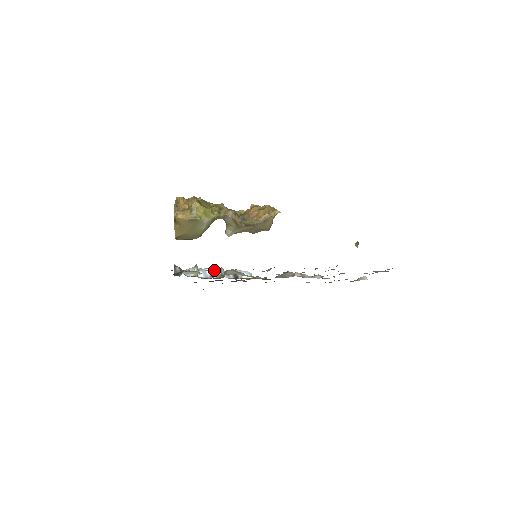
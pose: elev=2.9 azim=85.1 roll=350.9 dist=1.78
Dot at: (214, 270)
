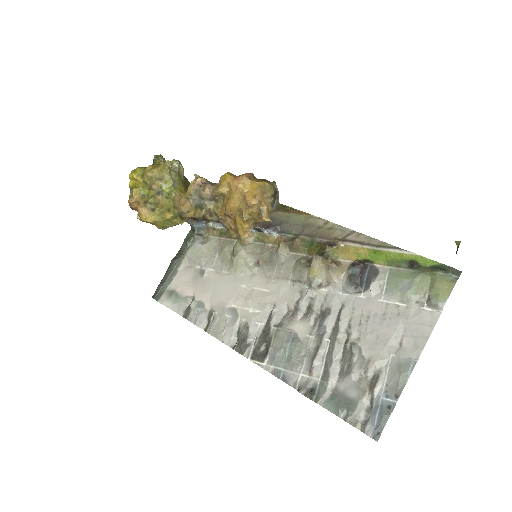
Dot at: occluded
